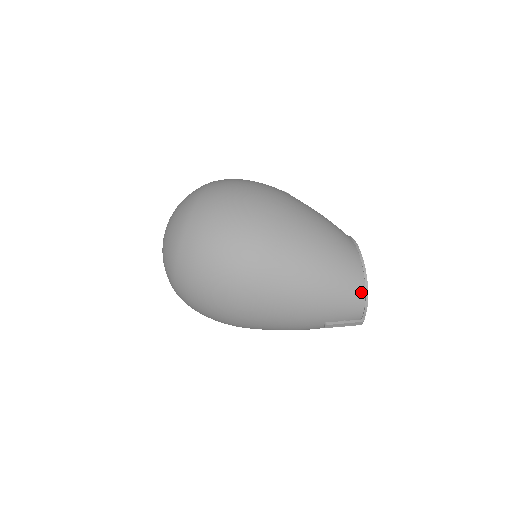
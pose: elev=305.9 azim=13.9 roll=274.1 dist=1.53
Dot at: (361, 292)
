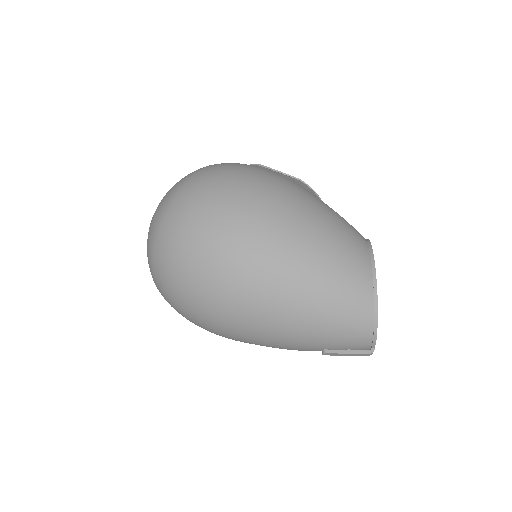
Dot at: (368, 321)
